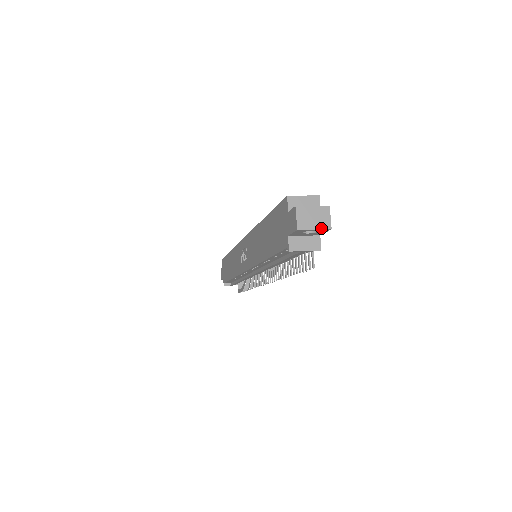
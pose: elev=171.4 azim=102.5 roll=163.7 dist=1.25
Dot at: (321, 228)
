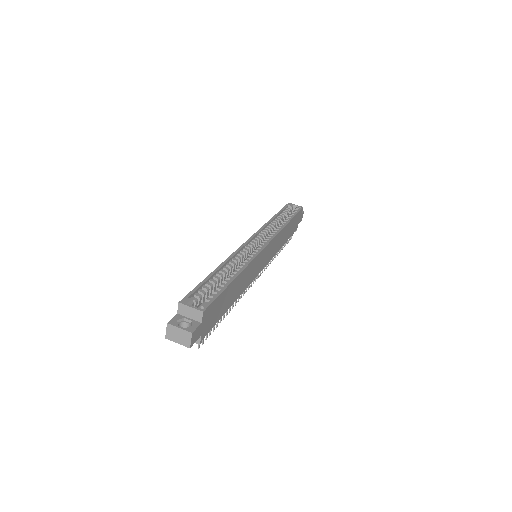
Dot at: (182, 344)
